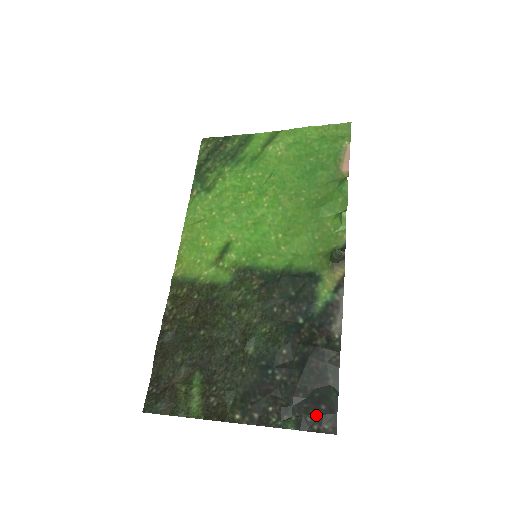
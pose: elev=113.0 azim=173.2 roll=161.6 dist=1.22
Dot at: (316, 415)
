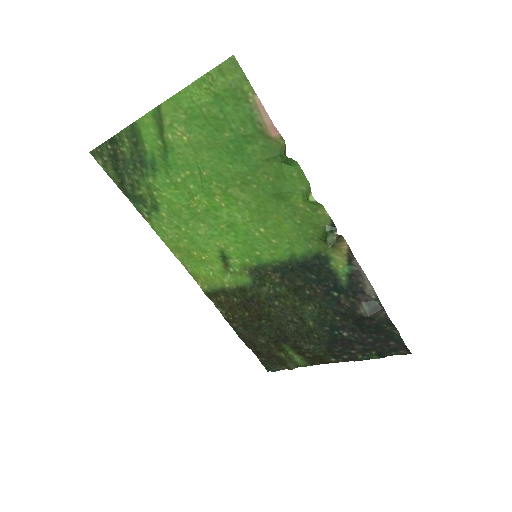
Dot at: (390, 349)
